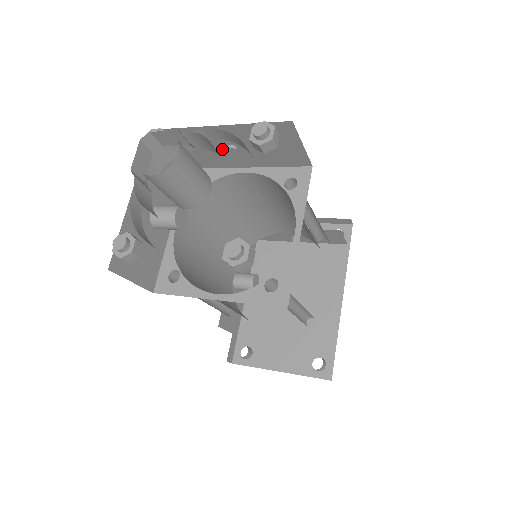
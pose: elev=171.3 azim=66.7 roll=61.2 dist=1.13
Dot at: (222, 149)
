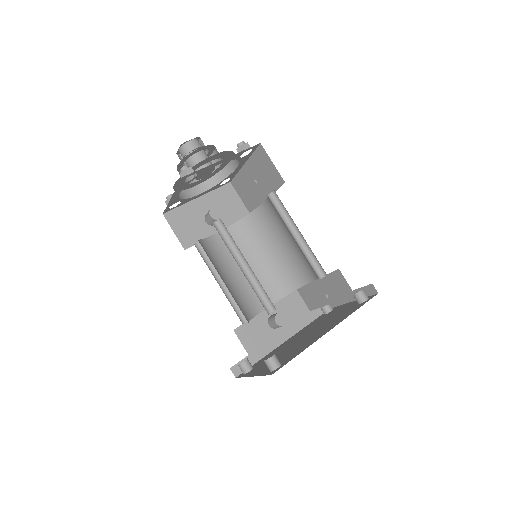
Dot at: (253, 186)
